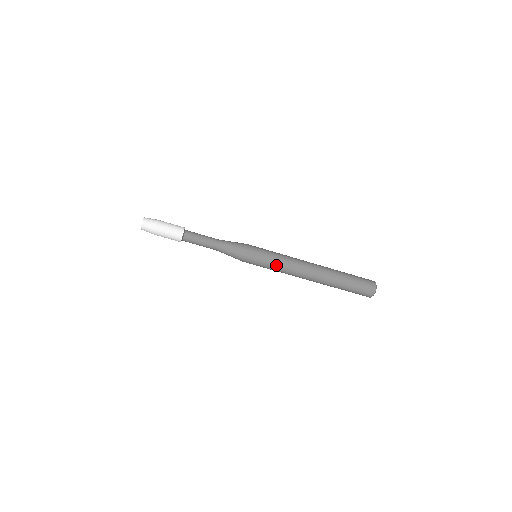
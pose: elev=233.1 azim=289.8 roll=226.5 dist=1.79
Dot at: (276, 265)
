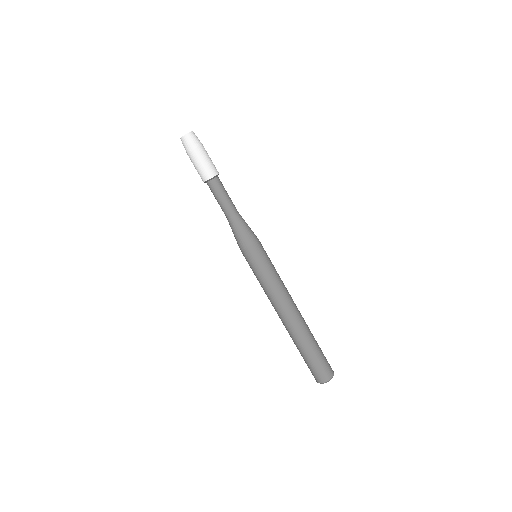
Dot at: (261, 281)
